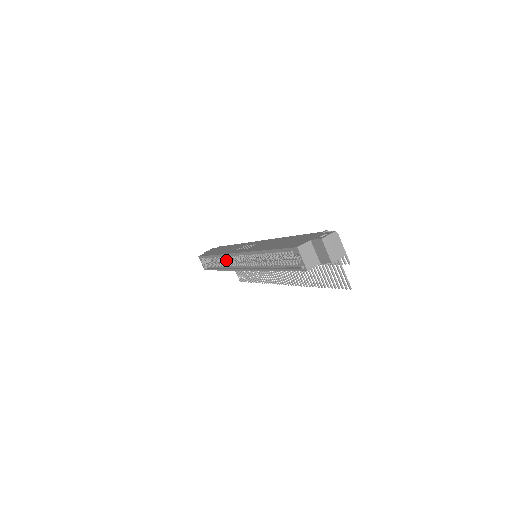
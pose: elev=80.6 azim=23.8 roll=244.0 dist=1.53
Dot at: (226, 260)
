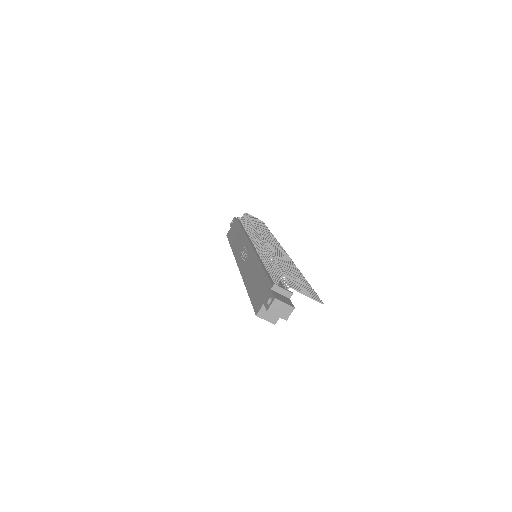
Dot at: occluded
